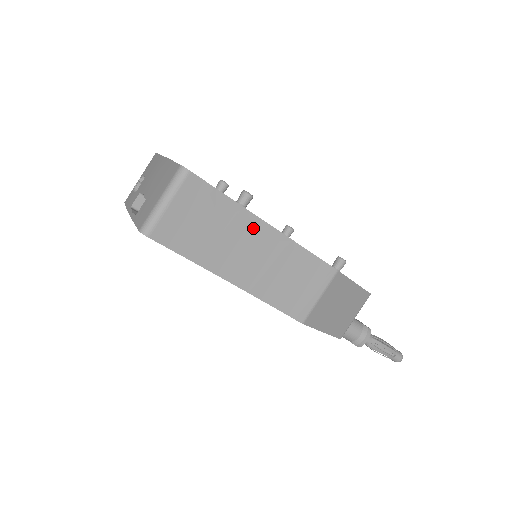
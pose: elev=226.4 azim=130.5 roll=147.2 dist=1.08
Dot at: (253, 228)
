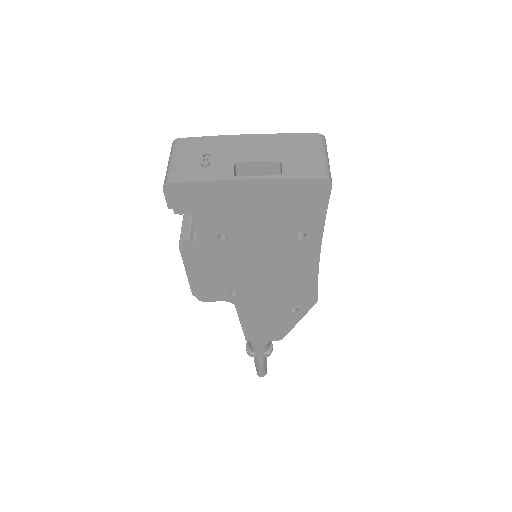
Dot at: occluded
